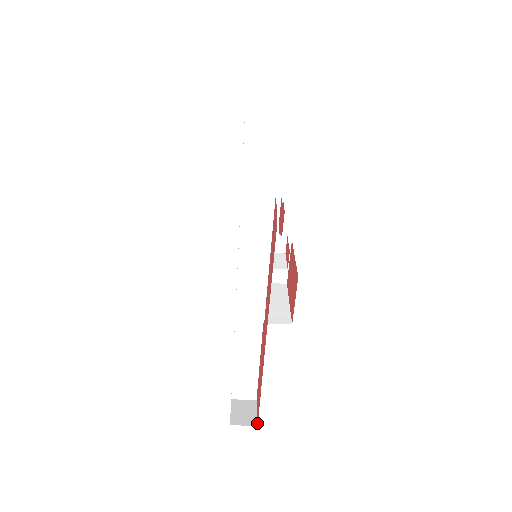
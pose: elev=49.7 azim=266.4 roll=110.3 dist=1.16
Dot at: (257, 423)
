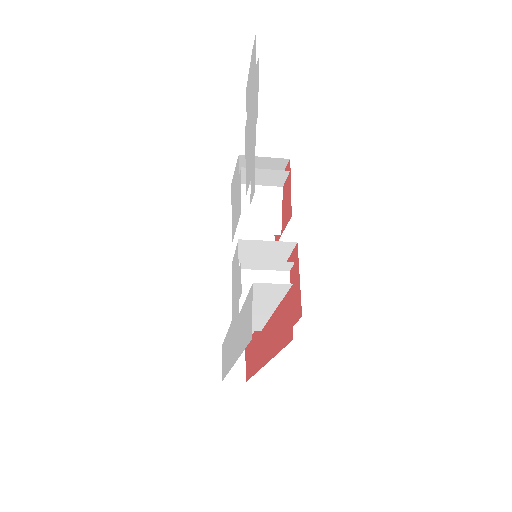
Dot at: (246, 378)
